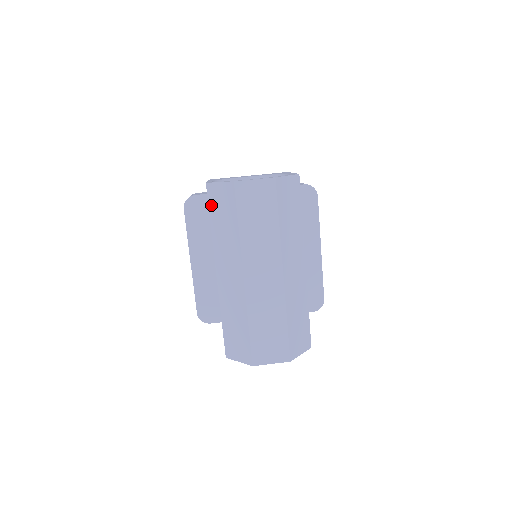
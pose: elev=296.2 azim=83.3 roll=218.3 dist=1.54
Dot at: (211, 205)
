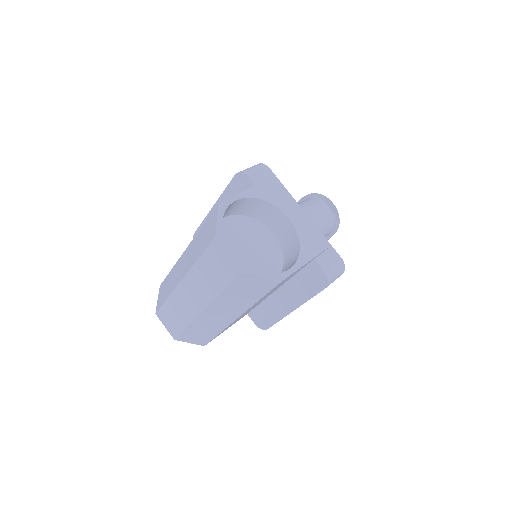
Dot at: (209, 219)
